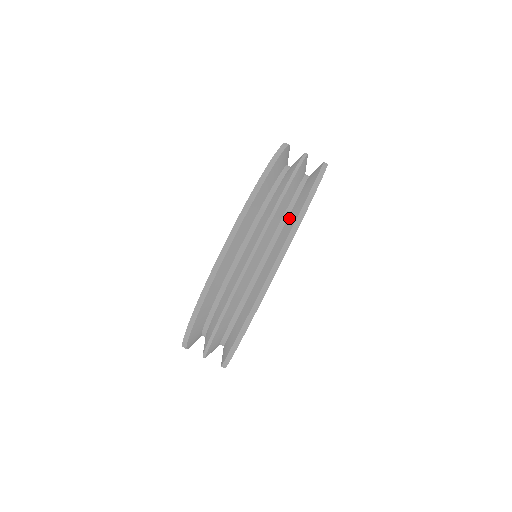
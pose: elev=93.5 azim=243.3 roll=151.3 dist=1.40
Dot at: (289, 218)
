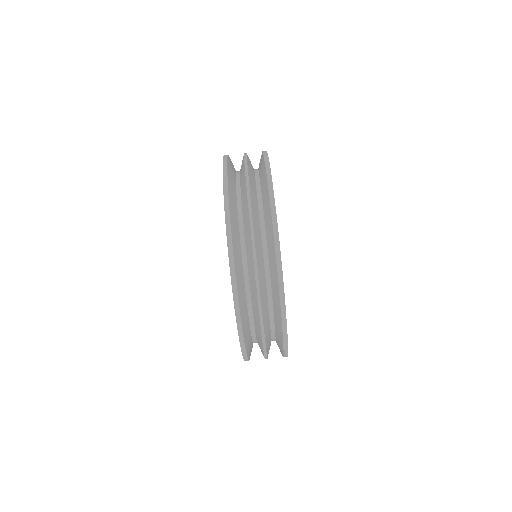
Dot at: (272, 288)
